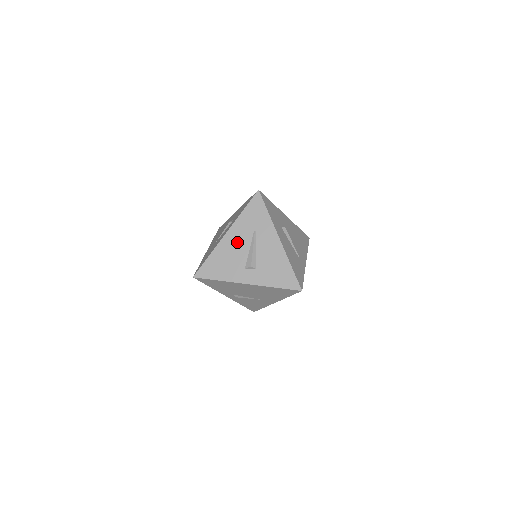
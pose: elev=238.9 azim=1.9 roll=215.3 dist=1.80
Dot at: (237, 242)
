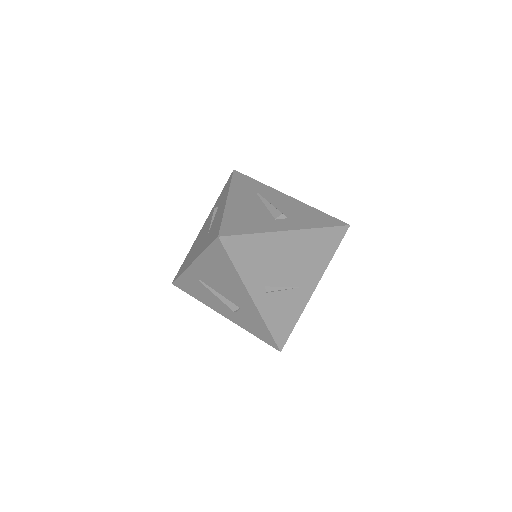
Dot at: (246, 202)
